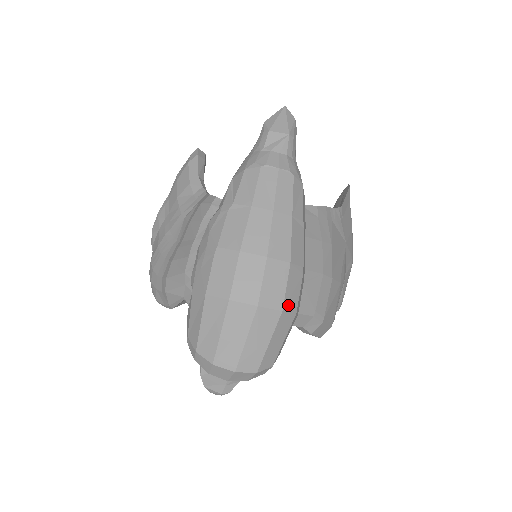
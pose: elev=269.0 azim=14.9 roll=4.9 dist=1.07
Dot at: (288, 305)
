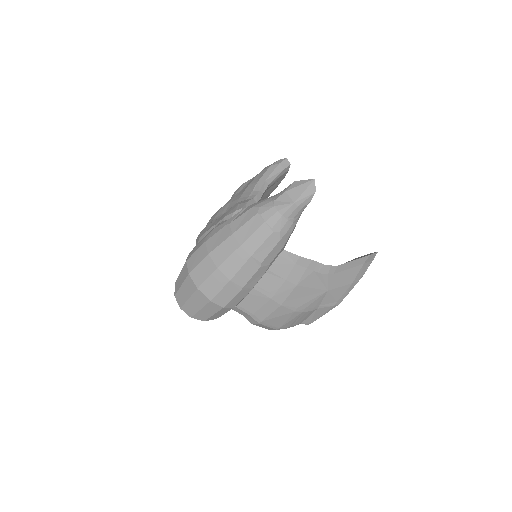
Dot at: (217, 300)
